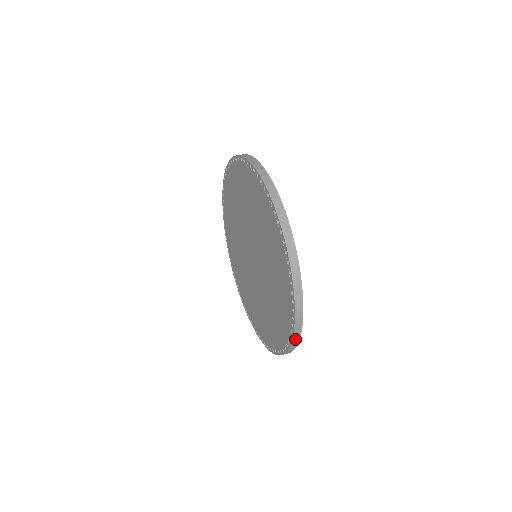
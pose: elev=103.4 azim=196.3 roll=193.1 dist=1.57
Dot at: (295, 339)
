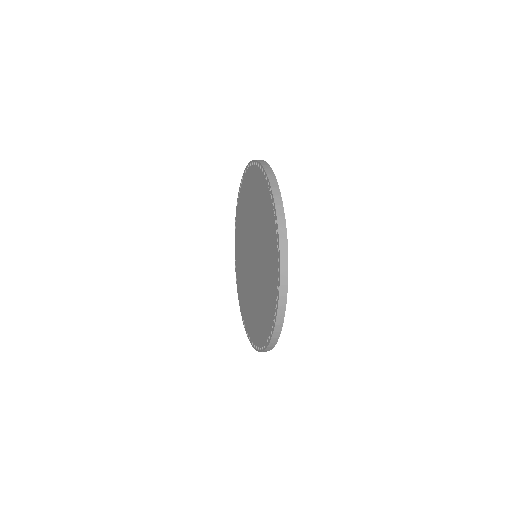
Dot at: (283, 270)
